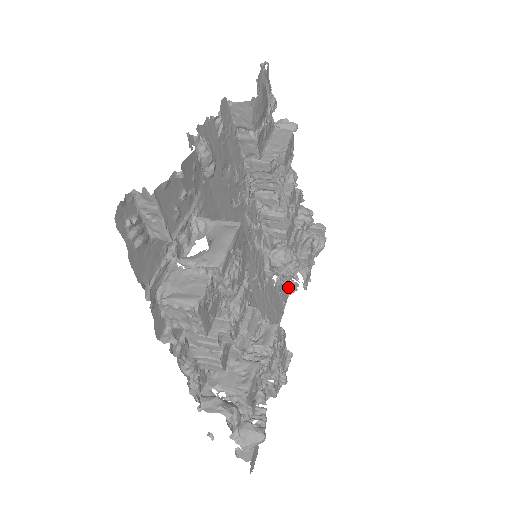
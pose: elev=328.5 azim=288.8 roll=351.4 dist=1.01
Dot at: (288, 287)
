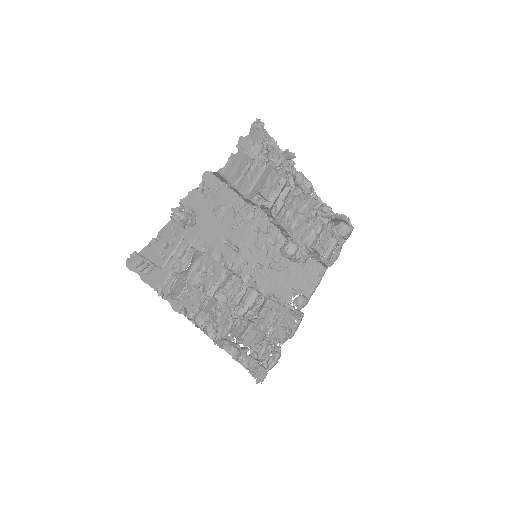
Dot at: (321, 263)
